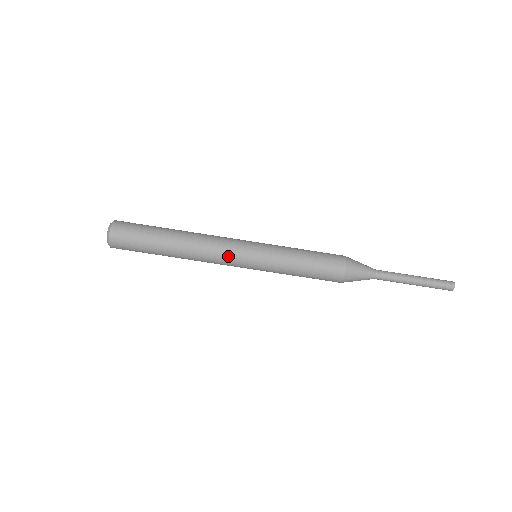
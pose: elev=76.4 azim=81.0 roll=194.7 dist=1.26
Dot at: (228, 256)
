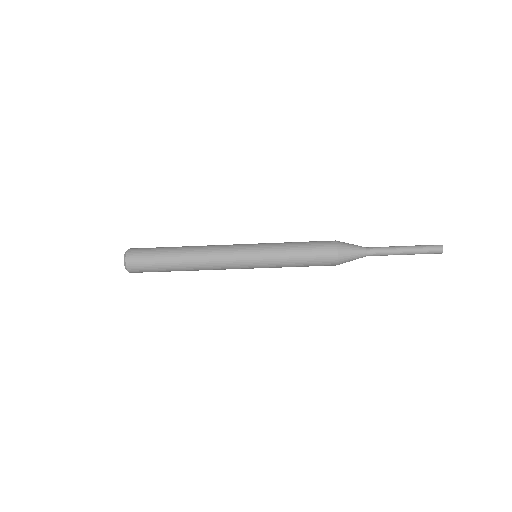
Dot at: occluded
